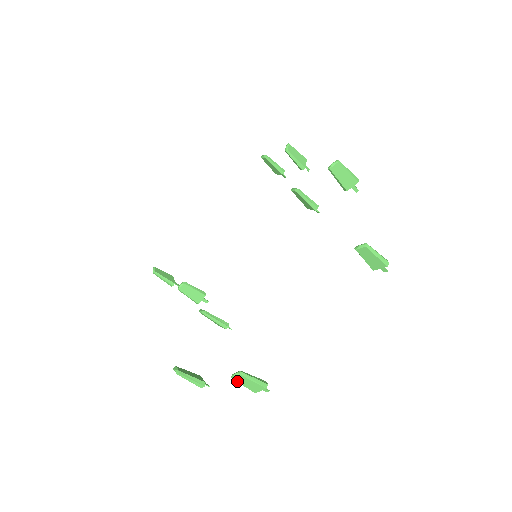
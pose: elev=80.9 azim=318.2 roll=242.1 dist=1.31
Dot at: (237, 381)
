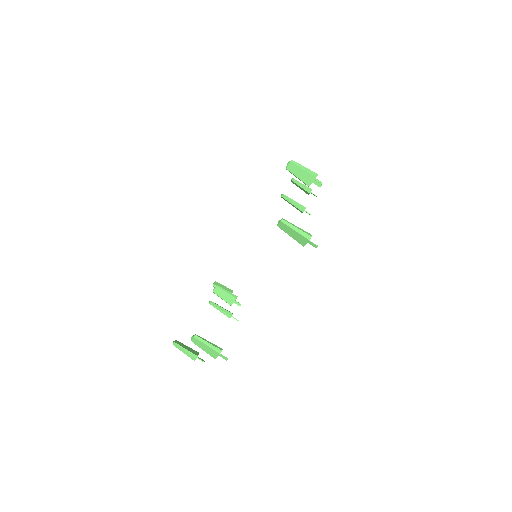
Dot at: (196, 344)
